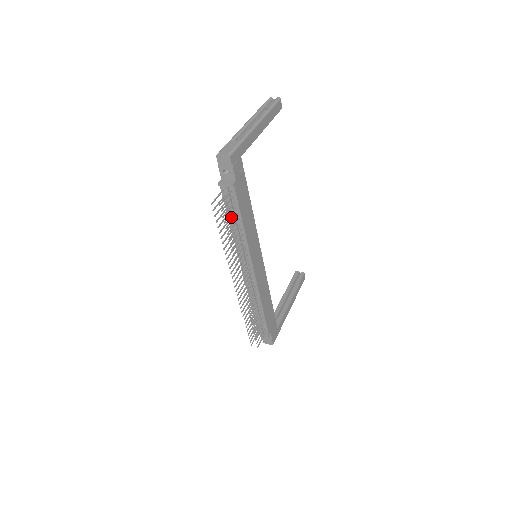
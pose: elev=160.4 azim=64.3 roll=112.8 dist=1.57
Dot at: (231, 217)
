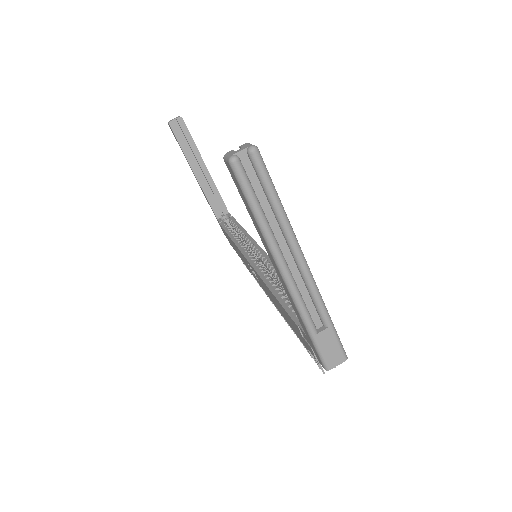
Dot at: occluded
